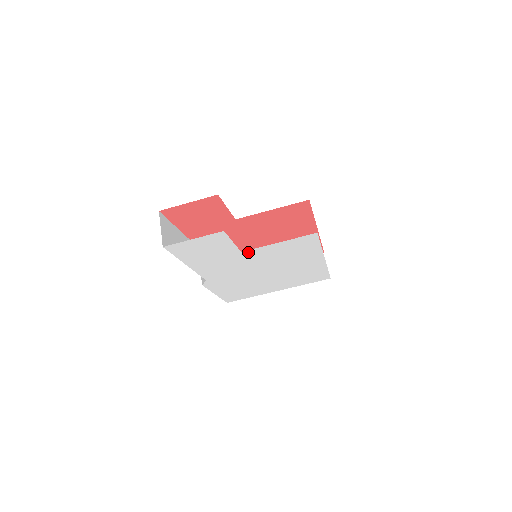
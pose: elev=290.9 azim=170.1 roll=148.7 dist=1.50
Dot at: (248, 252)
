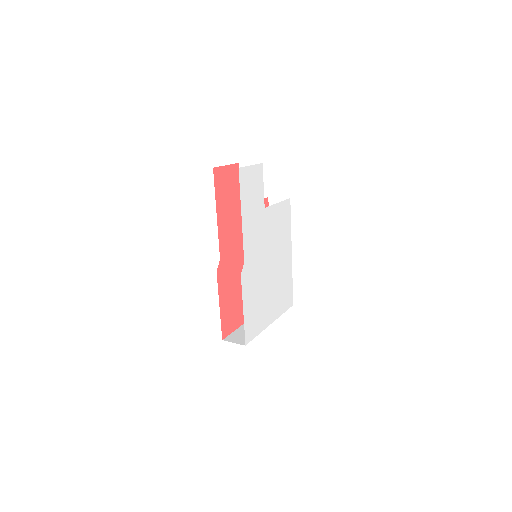
Dot at: (267, 211)
